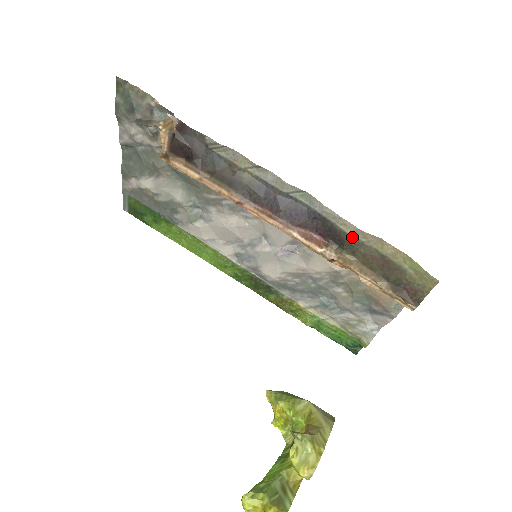
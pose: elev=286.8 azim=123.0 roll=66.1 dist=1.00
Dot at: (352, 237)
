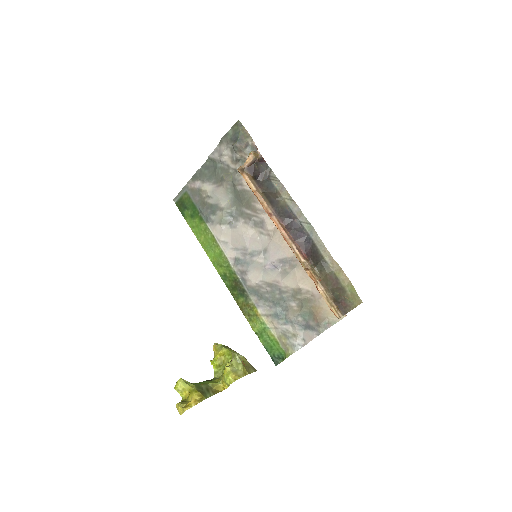
Dot at: (325, 260)
